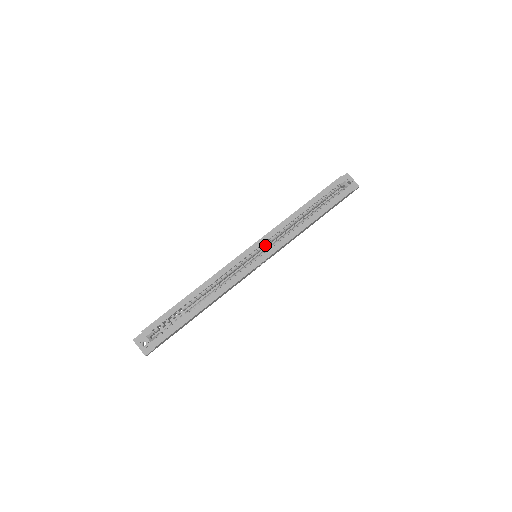
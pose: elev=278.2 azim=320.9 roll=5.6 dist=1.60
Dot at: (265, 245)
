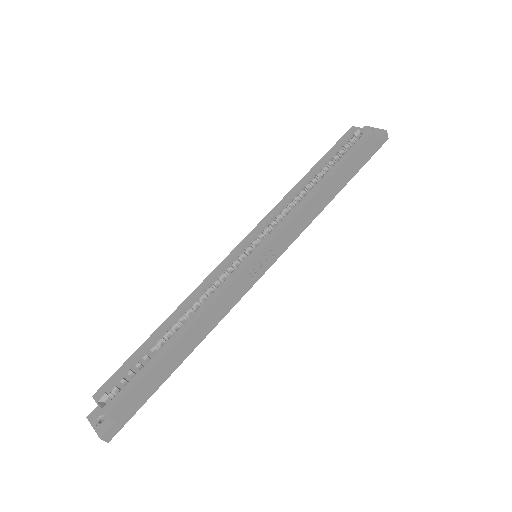
Dot at: (263, 235)
